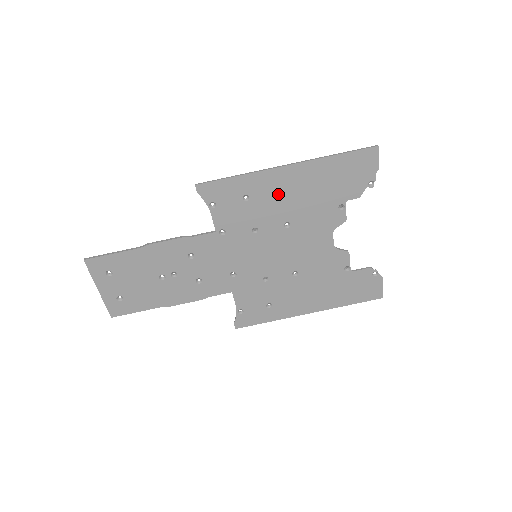
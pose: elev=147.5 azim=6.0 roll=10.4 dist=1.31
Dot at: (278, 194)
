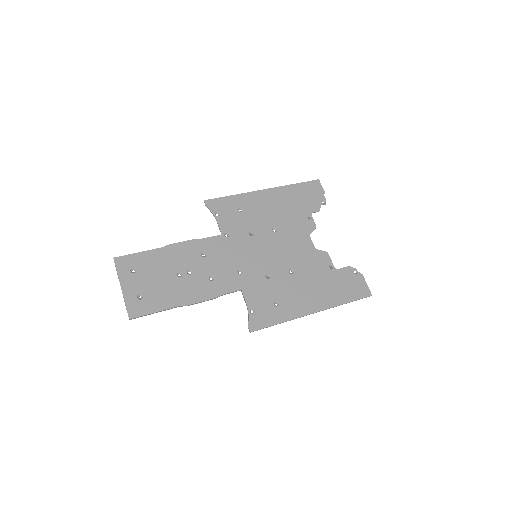
Dot at: (263, 208)
